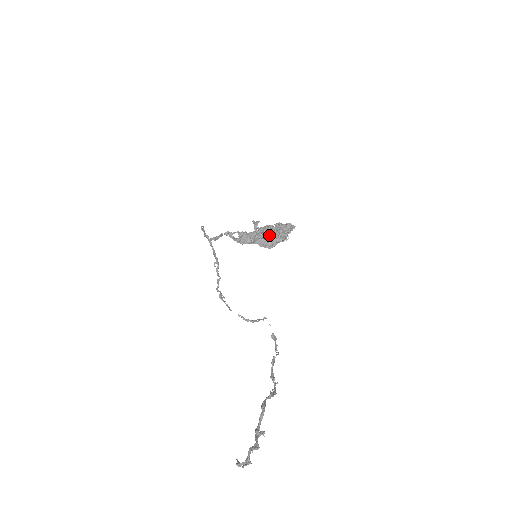
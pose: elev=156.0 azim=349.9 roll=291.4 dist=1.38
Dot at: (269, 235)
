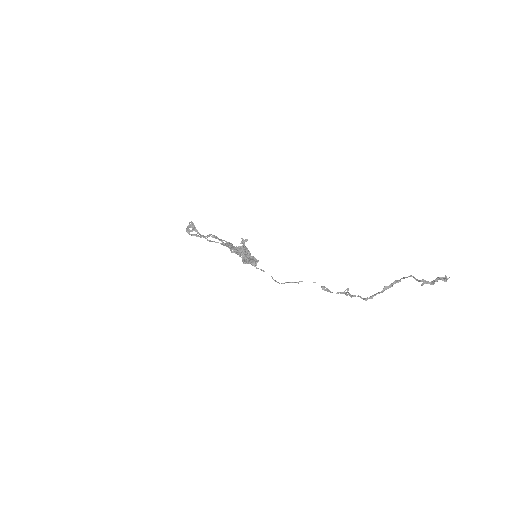
Dot at: (249, 254)
